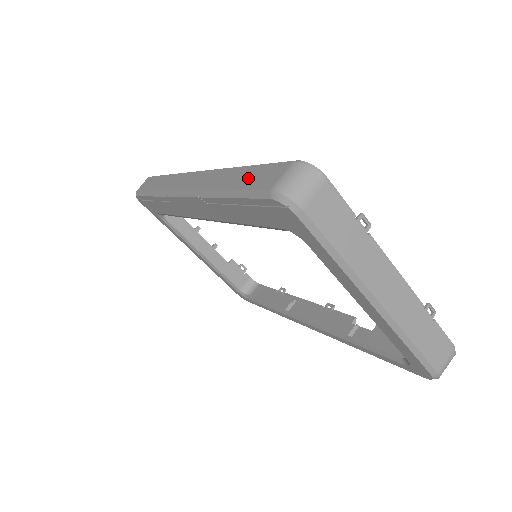
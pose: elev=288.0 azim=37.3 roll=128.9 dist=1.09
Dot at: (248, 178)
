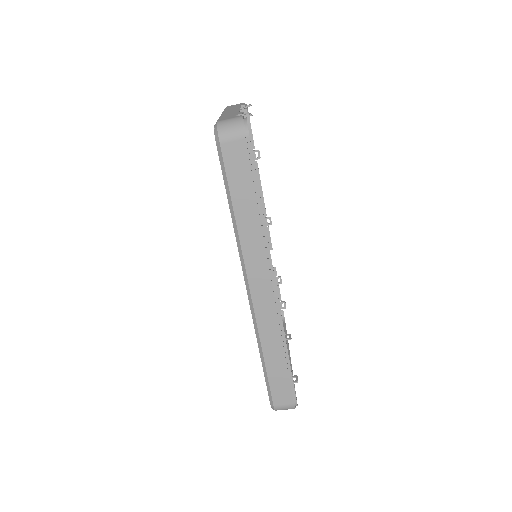
Dot at: (278, 377)
